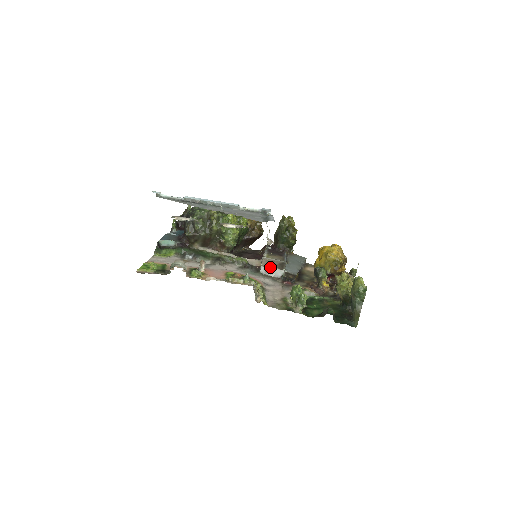
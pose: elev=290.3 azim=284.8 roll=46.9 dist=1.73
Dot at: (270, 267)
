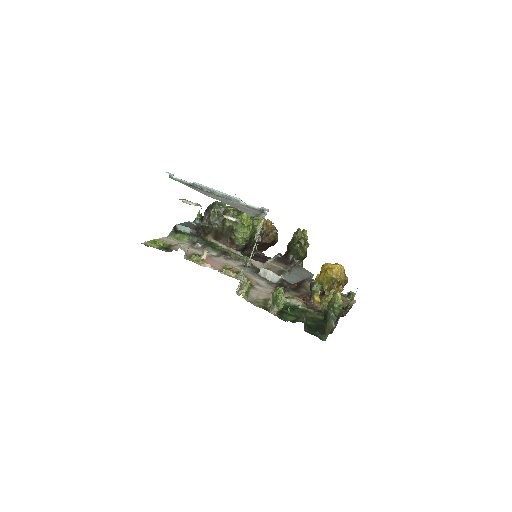
Dot at: (268, 270)
